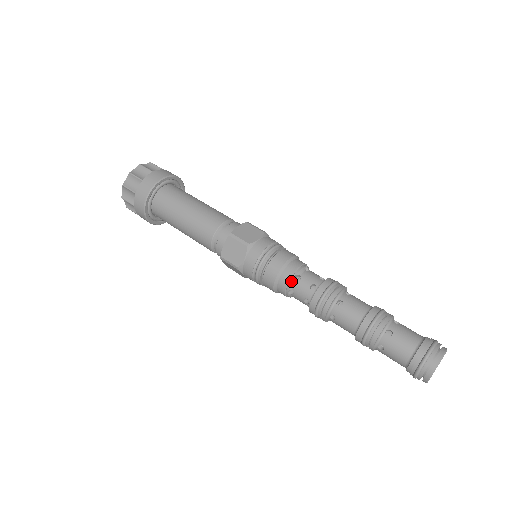
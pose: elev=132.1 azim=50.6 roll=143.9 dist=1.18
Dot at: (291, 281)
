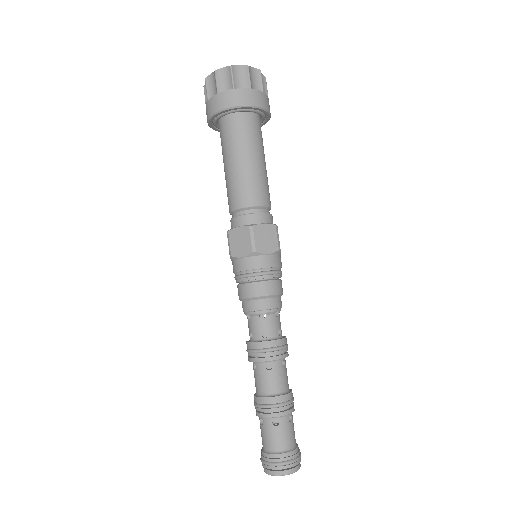
Dot at: (255, 313)
